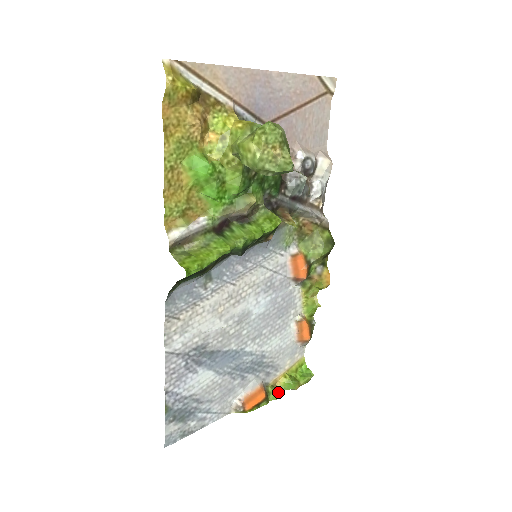
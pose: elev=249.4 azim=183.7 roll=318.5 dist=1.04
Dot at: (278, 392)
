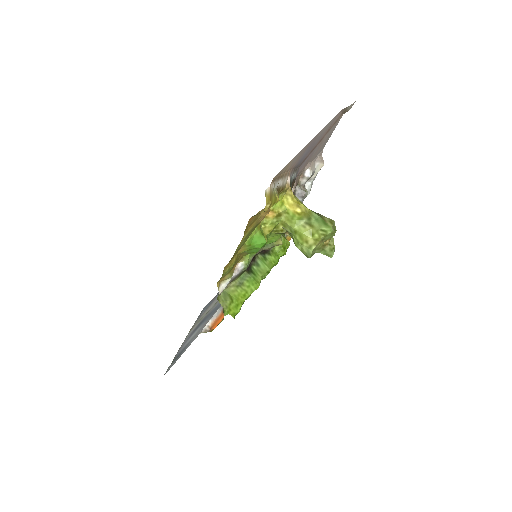
Dot at: occluded
